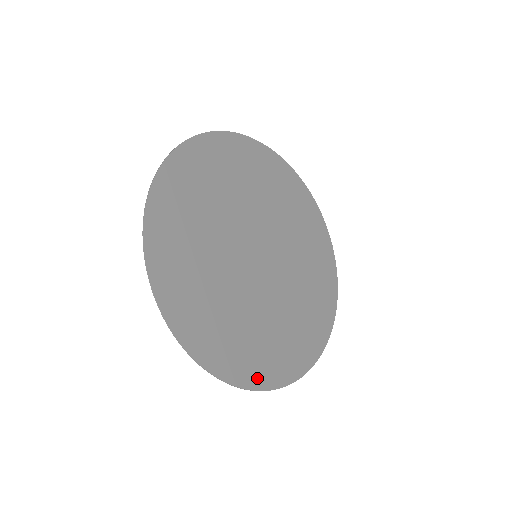
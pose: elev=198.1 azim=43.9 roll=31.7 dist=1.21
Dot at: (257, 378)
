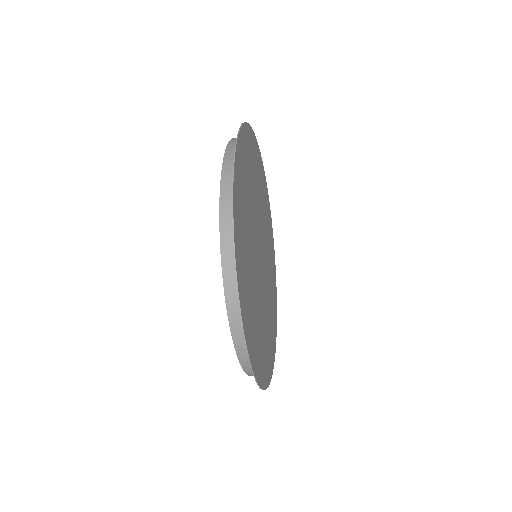
Dot at: (271, 365)
